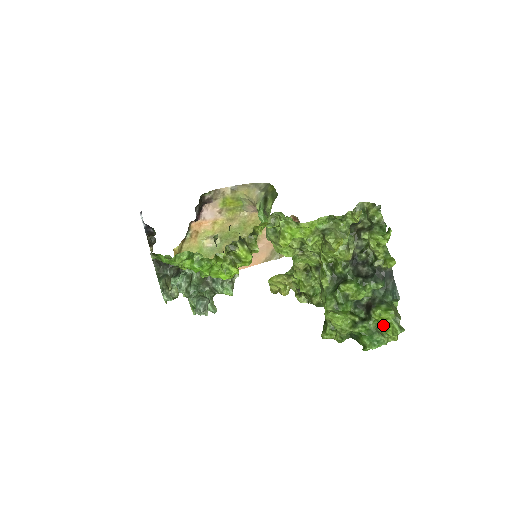
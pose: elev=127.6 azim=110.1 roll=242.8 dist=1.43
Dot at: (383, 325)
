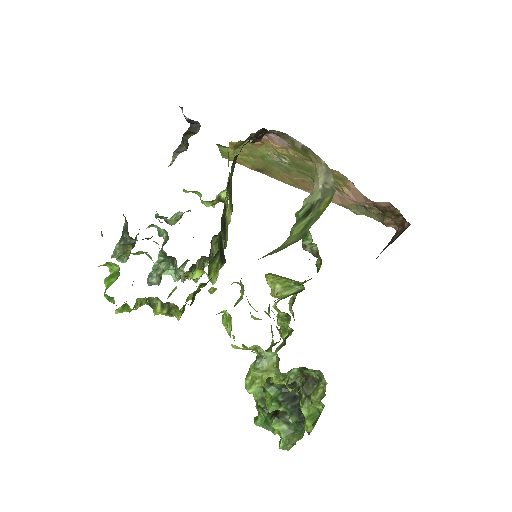
Dot at: occluded
